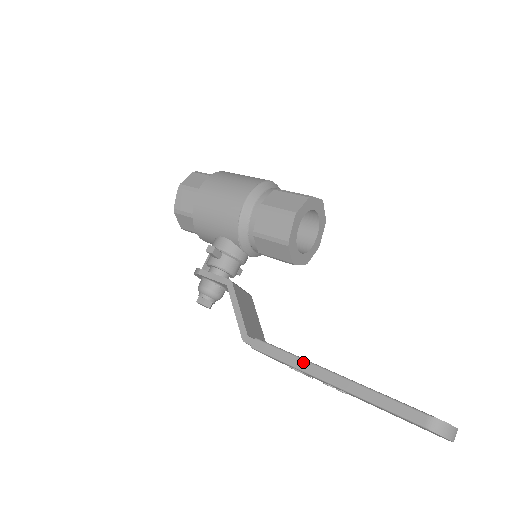
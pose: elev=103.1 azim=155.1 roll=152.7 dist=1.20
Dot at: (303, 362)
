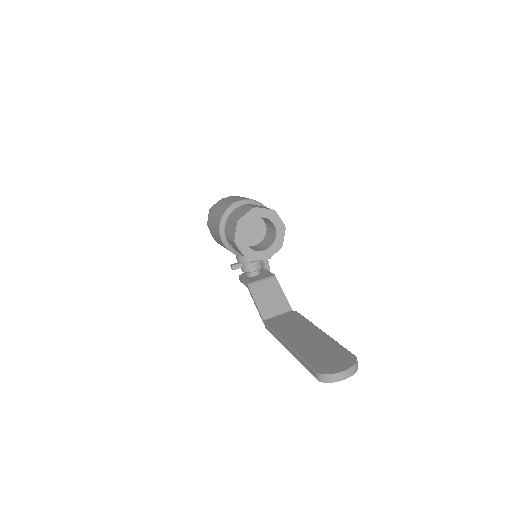
Dot at: (278, 338)
